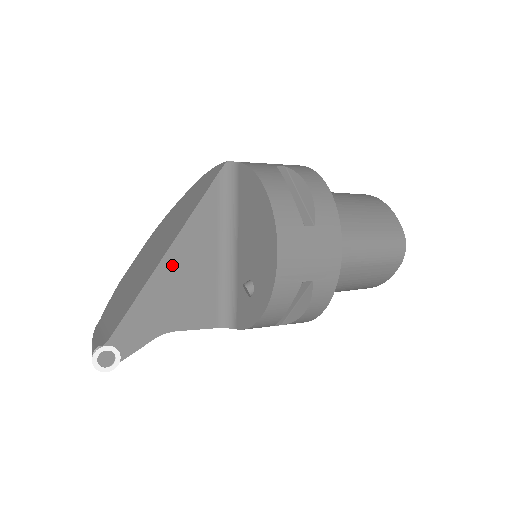
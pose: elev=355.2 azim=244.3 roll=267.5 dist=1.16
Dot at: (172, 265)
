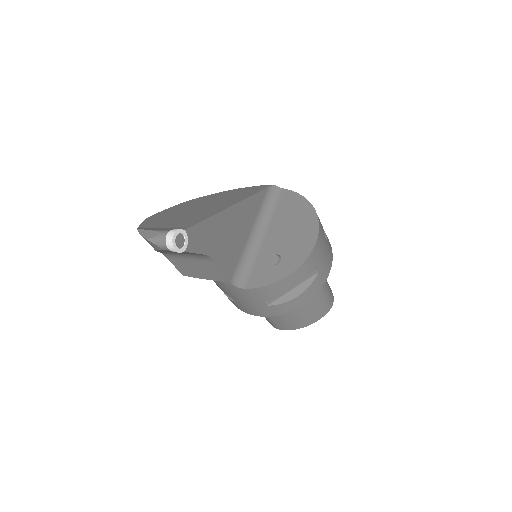
Dot at: (233, 215)
